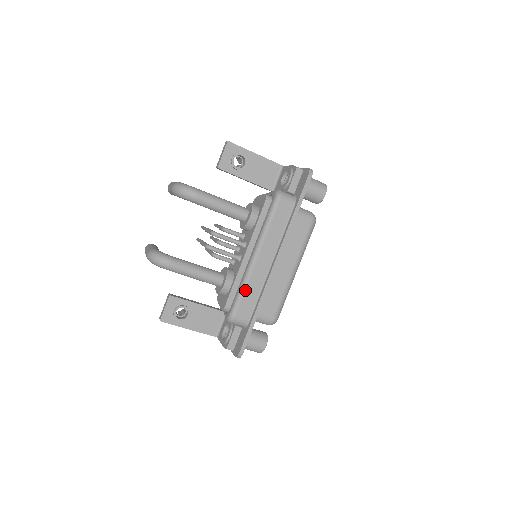
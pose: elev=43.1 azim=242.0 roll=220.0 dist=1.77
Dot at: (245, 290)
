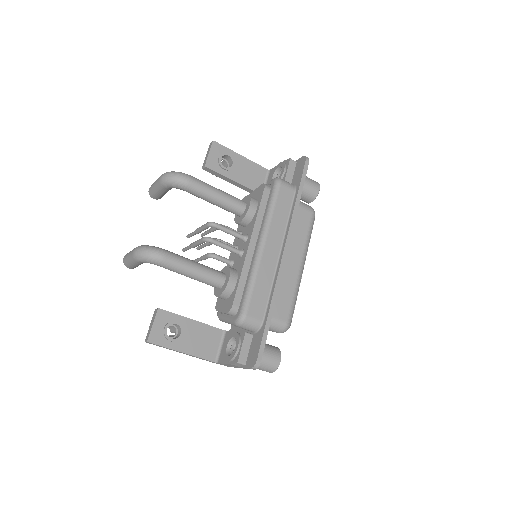
Dot at: (255, 282)
